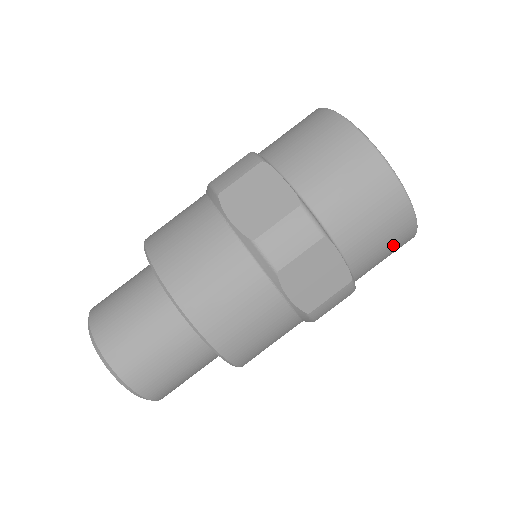
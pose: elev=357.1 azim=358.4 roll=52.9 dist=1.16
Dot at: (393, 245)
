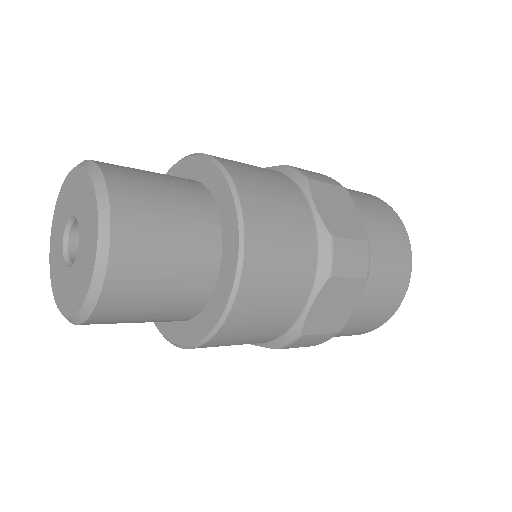
Dot at: (363, 328)
